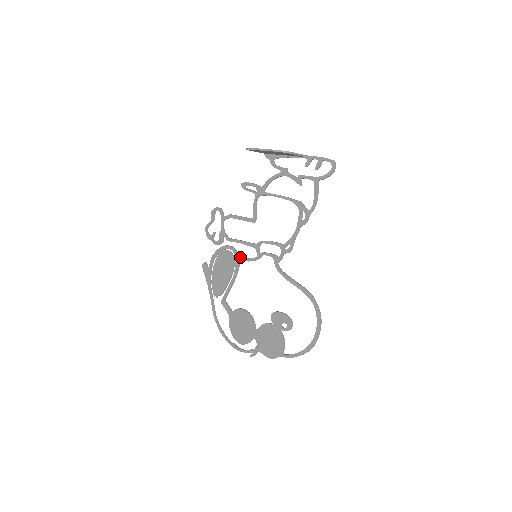
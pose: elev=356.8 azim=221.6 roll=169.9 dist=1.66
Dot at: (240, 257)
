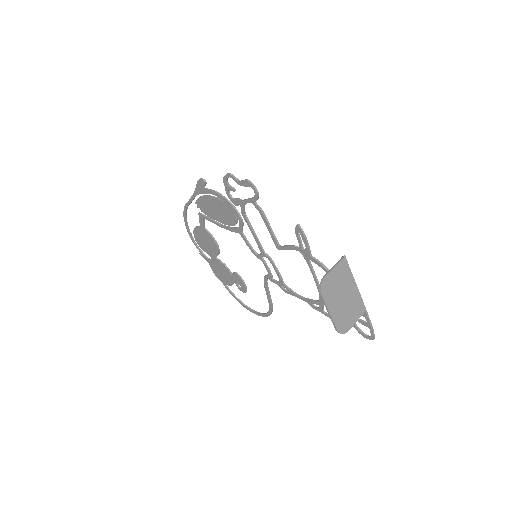
Dot at: (242, 232)
